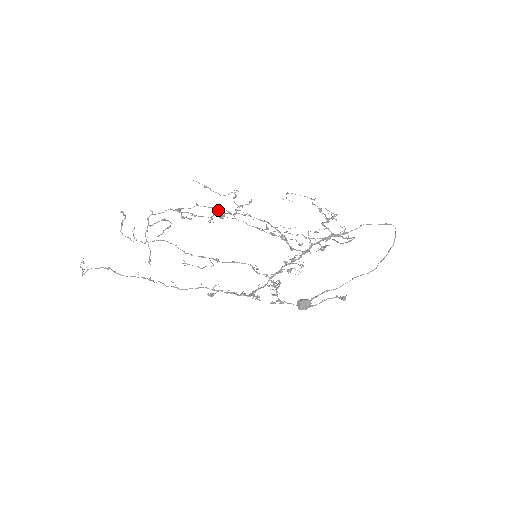
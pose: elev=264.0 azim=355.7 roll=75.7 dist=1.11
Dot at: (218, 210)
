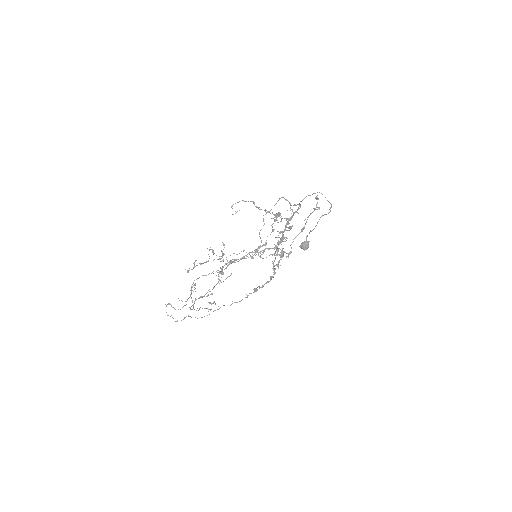
Dot at: (216, 271)
